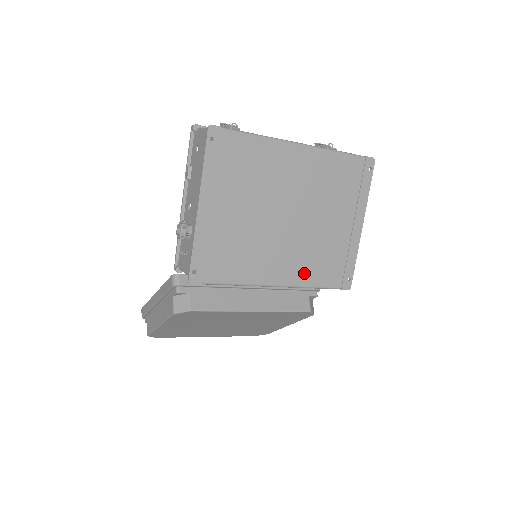
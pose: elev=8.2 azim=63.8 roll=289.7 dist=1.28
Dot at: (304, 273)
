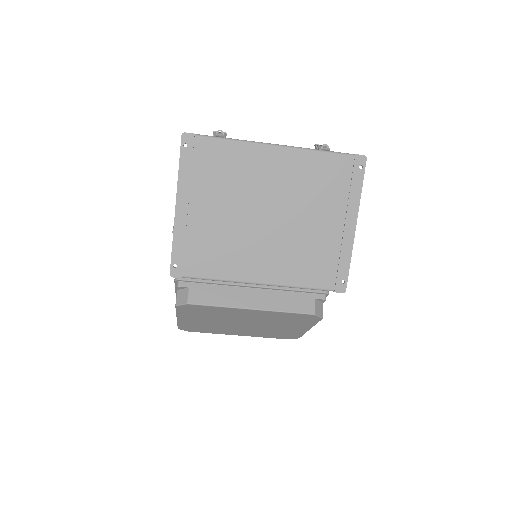
Dot at: (290, 272)
